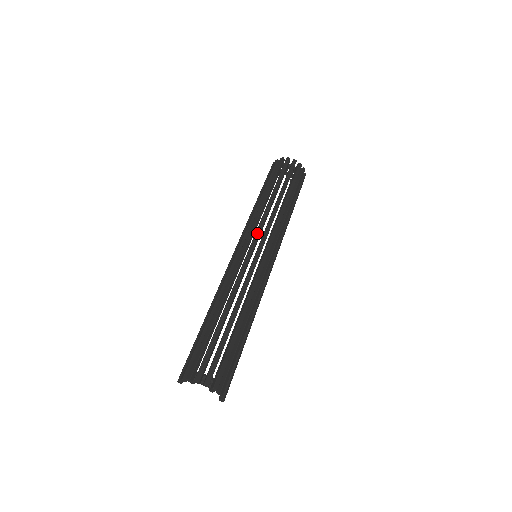
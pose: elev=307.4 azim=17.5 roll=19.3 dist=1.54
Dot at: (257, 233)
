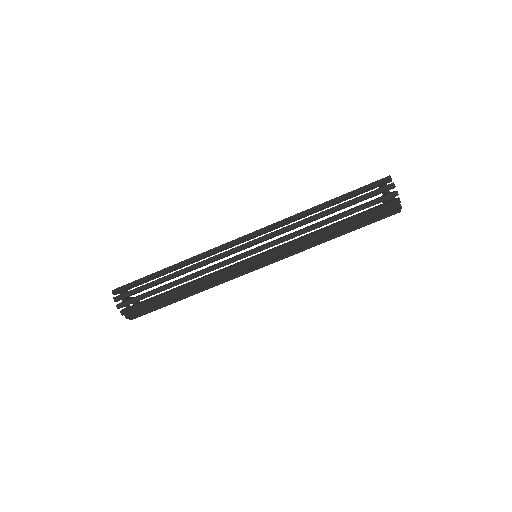
Dot at: (275, 252)
